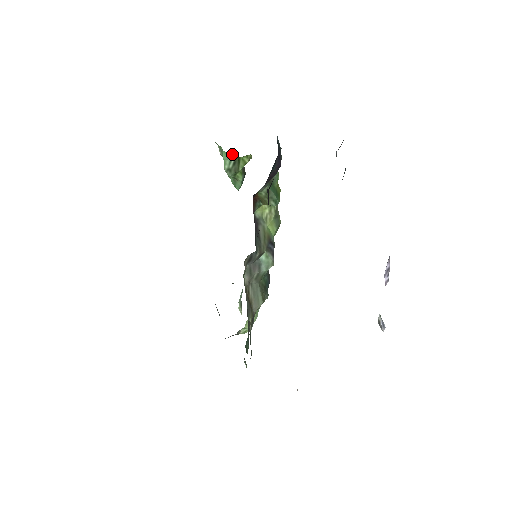
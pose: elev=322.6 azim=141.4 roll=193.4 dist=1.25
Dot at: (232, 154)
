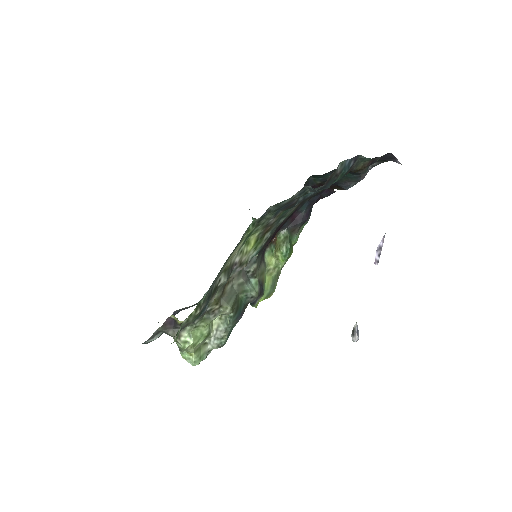
Dot at: occluded
